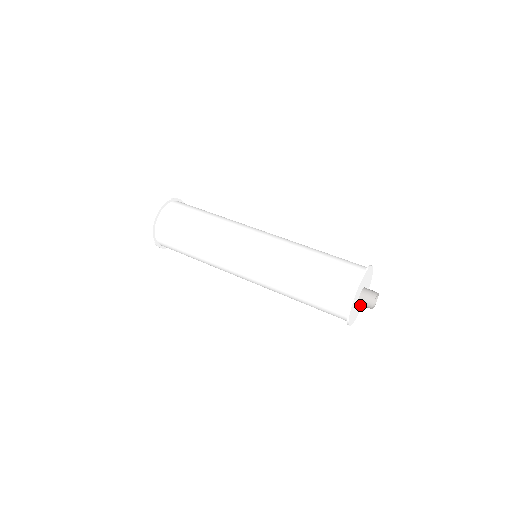
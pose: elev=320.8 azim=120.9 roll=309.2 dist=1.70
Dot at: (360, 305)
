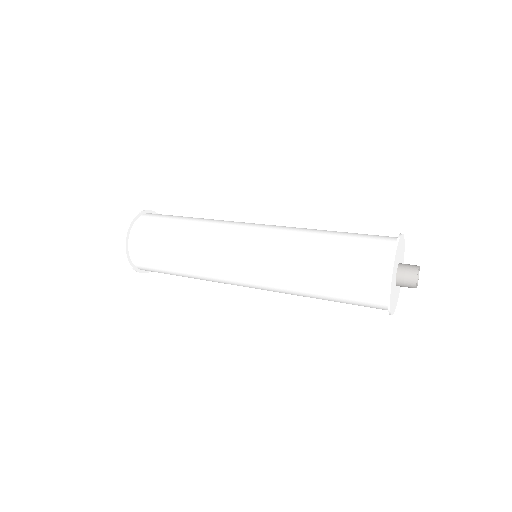
Dot at: (396, 295)
